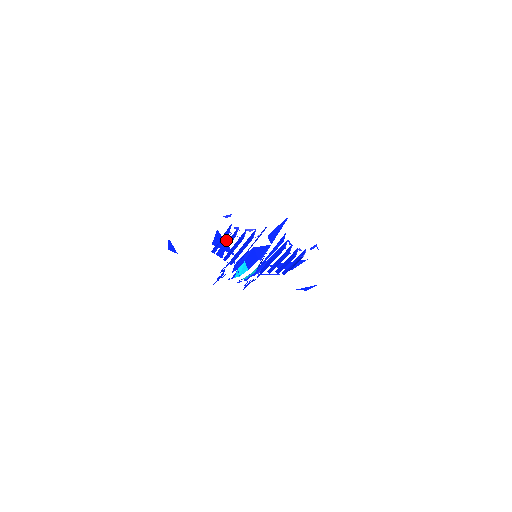
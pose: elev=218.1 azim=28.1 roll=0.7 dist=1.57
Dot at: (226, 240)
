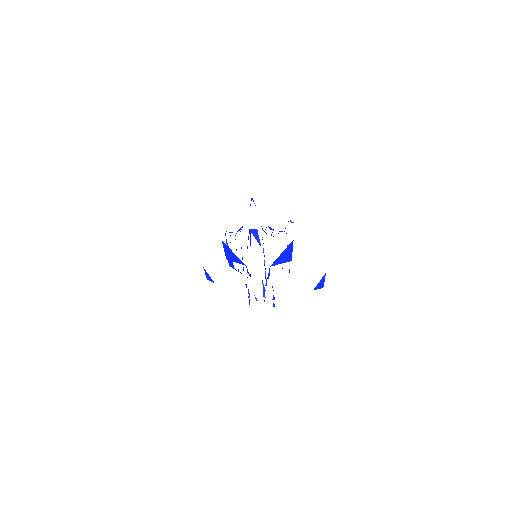
Dot at: (227, 245)
